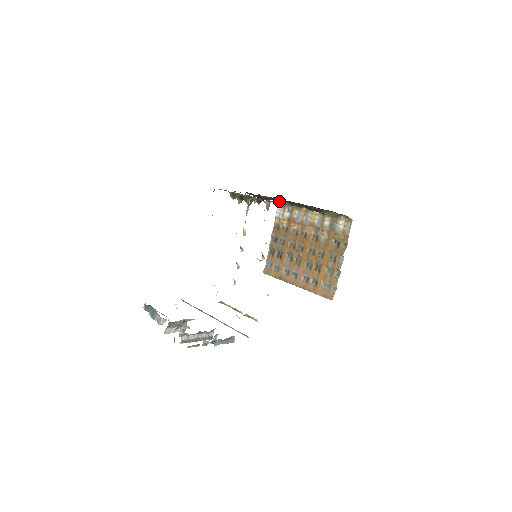
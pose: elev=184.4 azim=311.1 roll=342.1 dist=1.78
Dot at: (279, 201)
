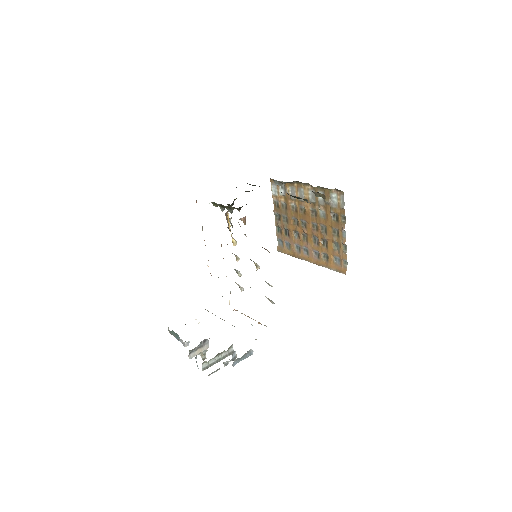
Dot at: (270, 178)
